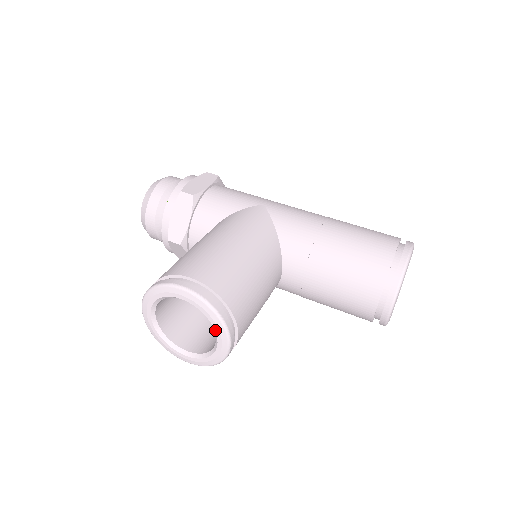
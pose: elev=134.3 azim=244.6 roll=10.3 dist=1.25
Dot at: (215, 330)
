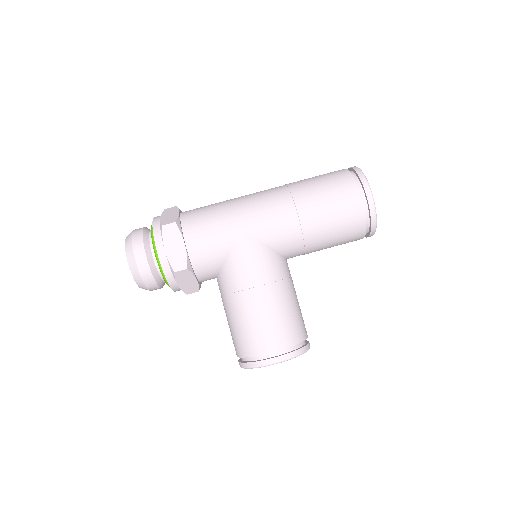
Dot at: occluded
